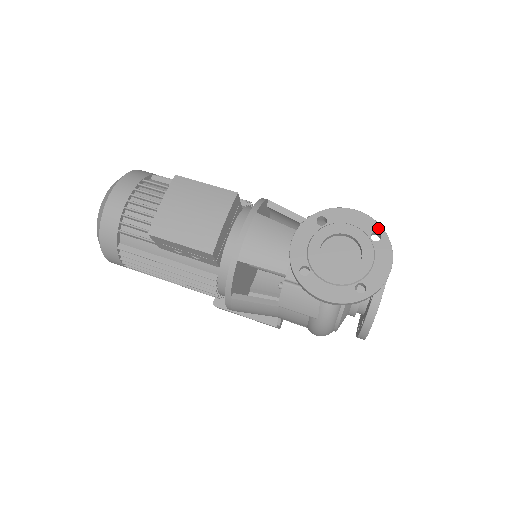
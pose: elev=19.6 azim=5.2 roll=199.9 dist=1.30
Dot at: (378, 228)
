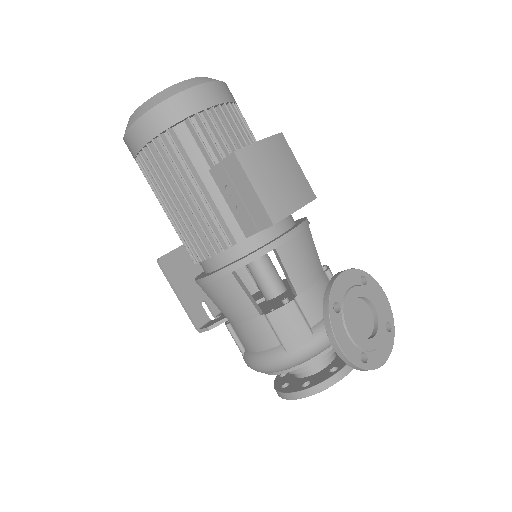
Dot at: (392, 322)
